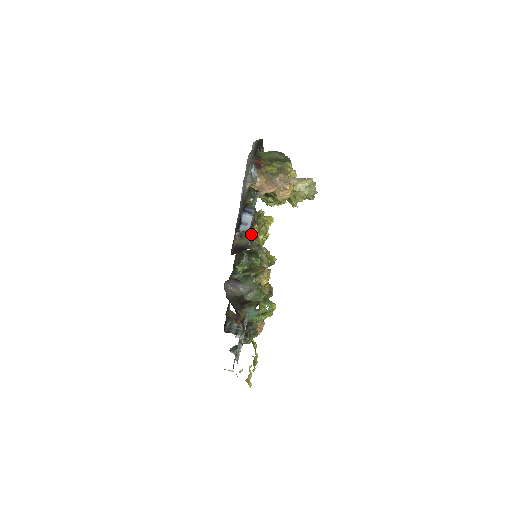
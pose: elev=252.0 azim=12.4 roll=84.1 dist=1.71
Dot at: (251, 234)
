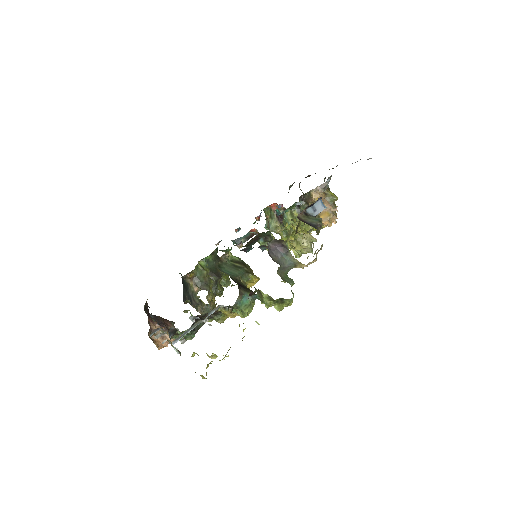
Dot at: (321, 220)
